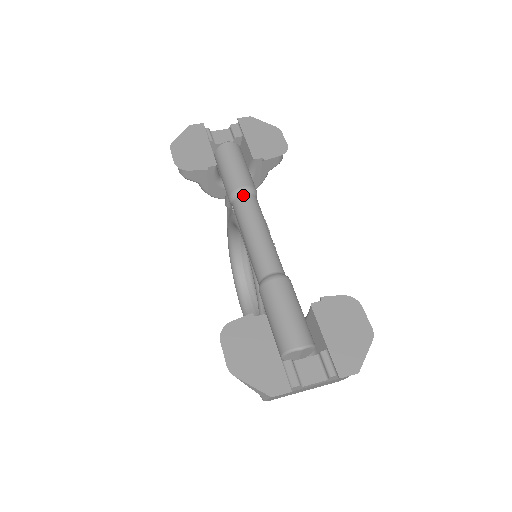
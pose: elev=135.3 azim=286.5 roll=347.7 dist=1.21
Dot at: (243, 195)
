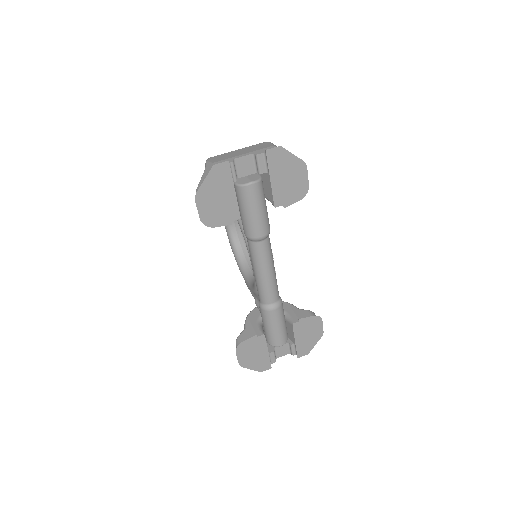
Dot at: (259, 242)
